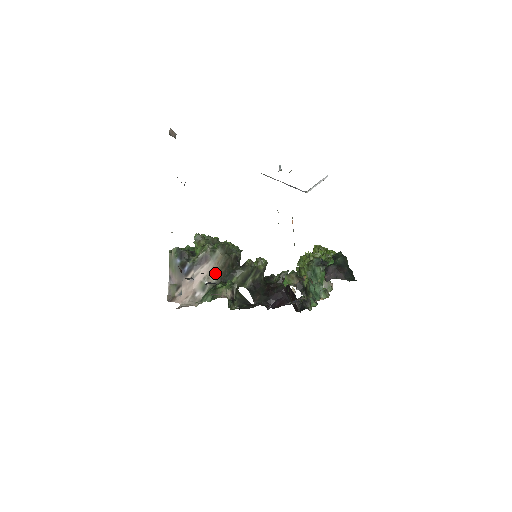
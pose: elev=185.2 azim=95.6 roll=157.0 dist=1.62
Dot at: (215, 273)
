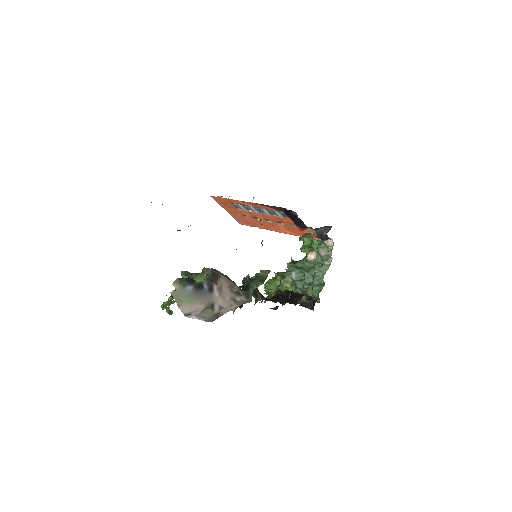
Dot at: (233, 284)
